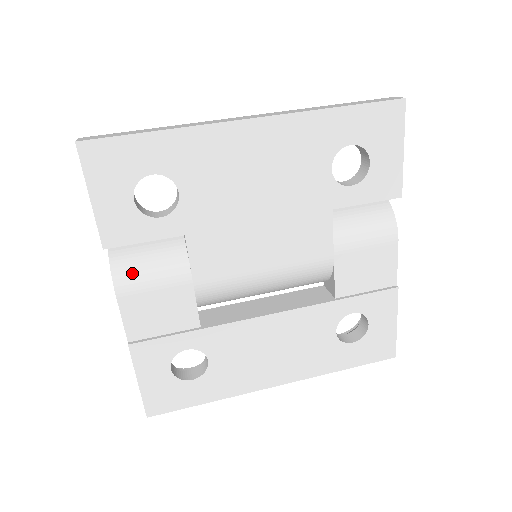
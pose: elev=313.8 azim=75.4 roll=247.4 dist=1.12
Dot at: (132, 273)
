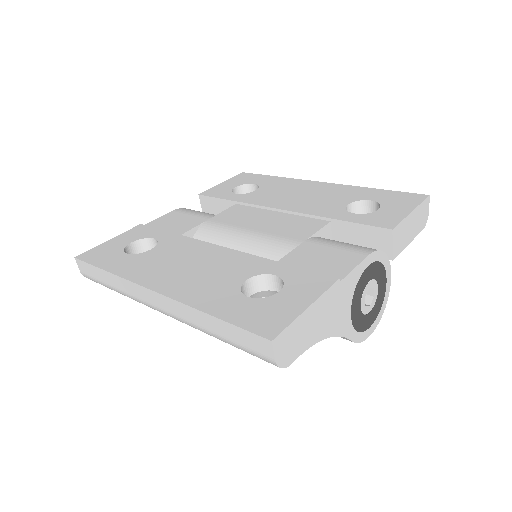
Dot at: (192, 210)
